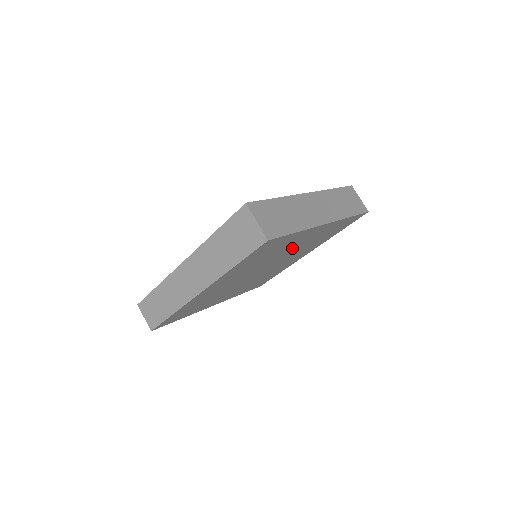
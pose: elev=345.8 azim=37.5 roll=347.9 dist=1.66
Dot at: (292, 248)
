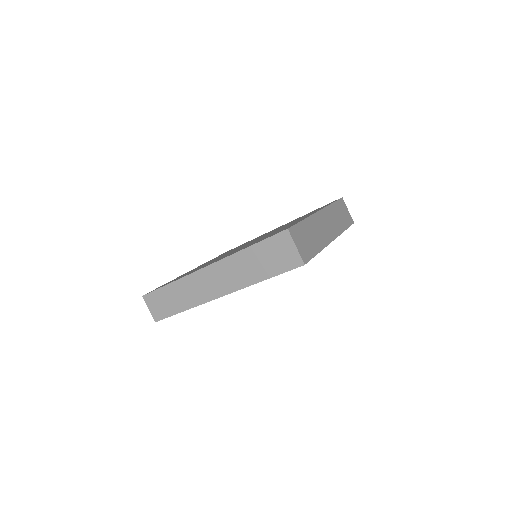
Dot at: occluded
